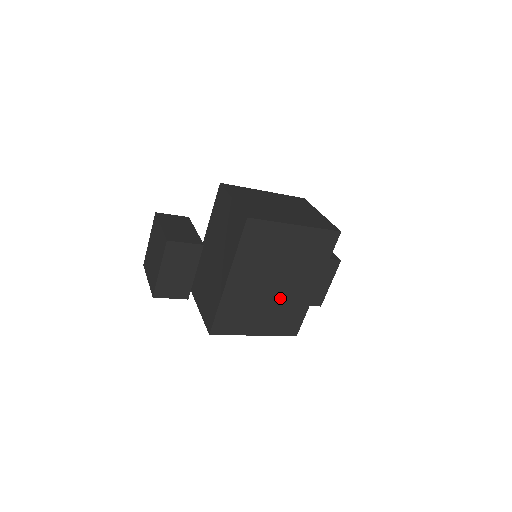
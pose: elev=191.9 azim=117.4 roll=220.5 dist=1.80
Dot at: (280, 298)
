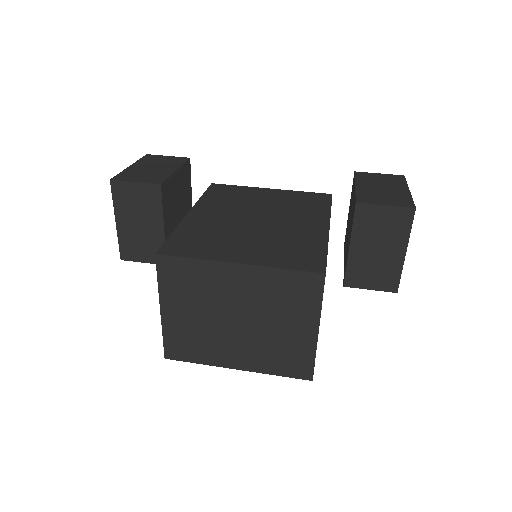
Dot at: occluded
